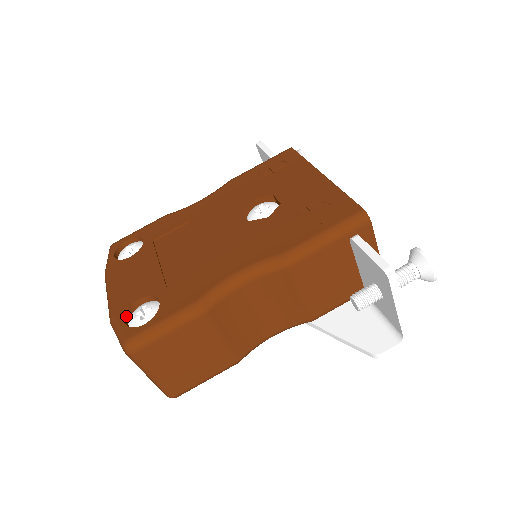
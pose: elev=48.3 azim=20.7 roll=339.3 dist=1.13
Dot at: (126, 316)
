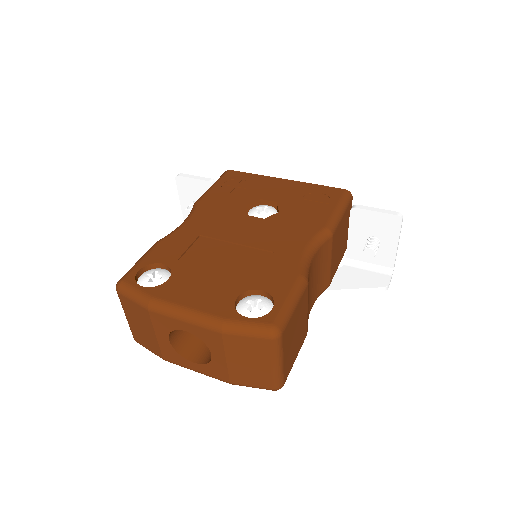
Dot at: (239, 315)
